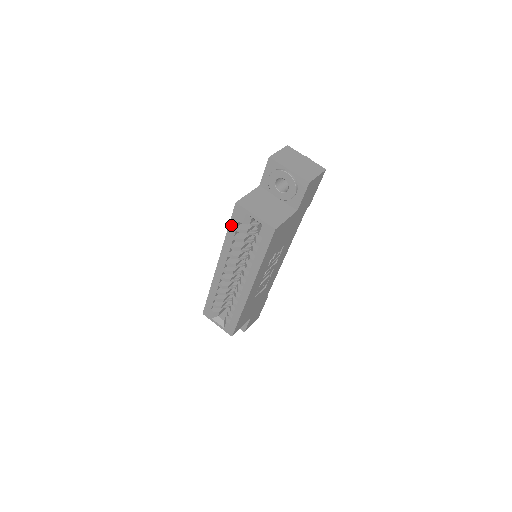
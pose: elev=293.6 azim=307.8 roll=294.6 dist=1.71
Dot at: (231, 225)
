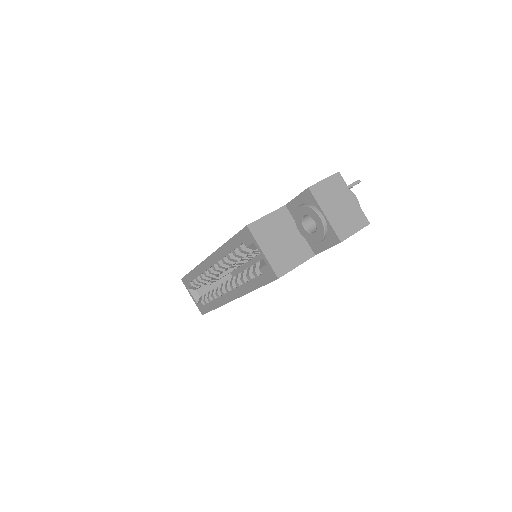
Dot at: (234, 239)
